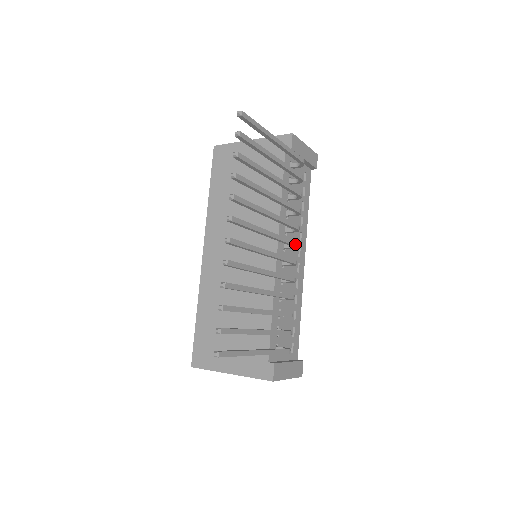
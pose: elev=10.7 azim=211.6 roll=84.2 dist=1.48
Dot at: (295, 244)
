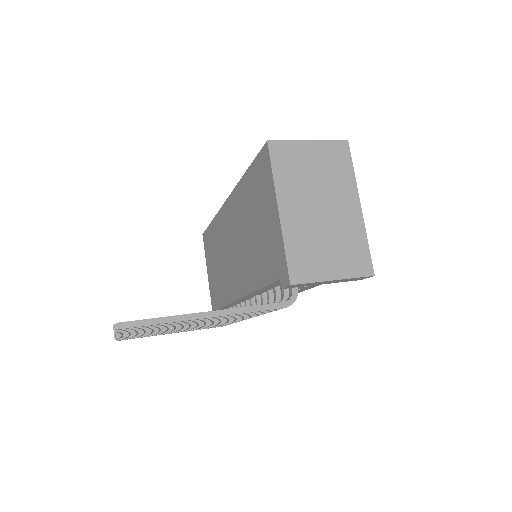
Dot at: occluded
